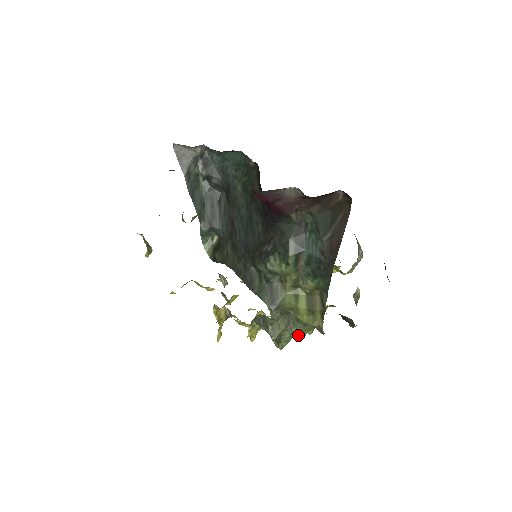
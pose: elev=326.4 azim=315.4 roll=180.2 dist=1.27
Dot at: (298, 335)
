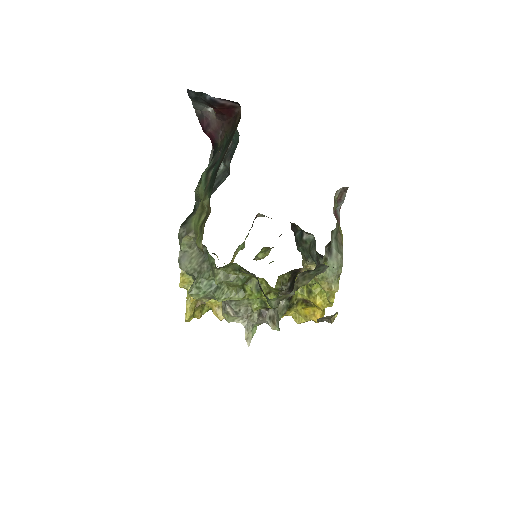
Dot at: (216, 293)
